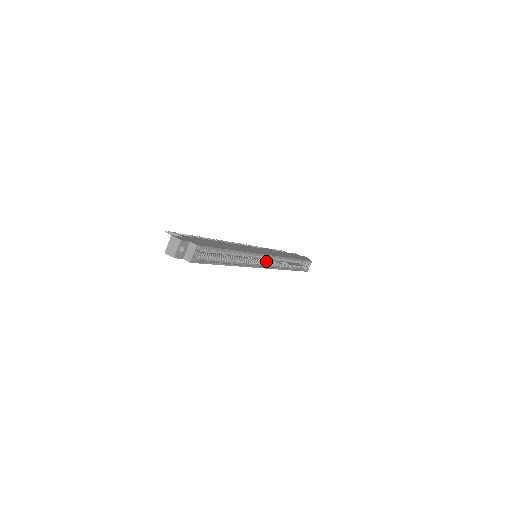
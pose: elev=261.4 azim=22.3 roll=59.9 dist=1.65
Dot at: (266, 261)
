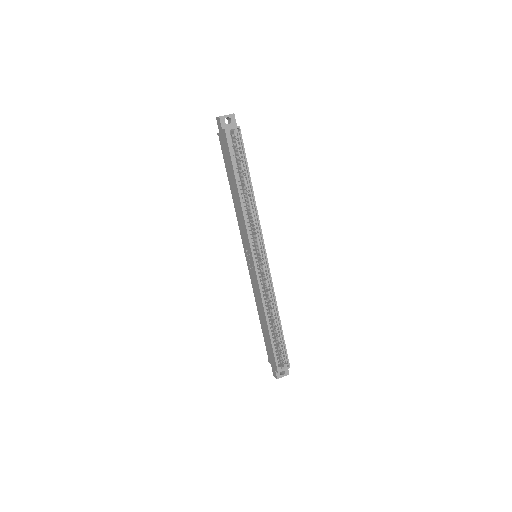
Dot at: (259, 269)
